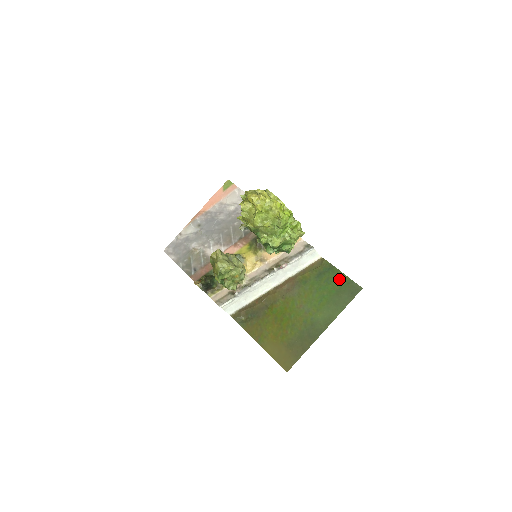
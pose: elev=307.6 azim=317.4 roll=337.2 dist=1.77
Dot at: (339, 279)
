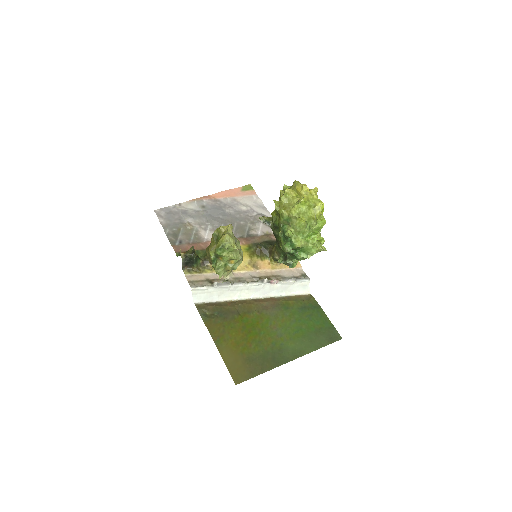
Dot at: (322, 320)
